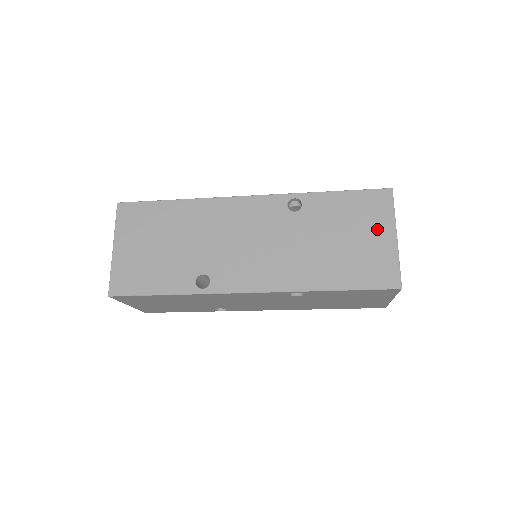
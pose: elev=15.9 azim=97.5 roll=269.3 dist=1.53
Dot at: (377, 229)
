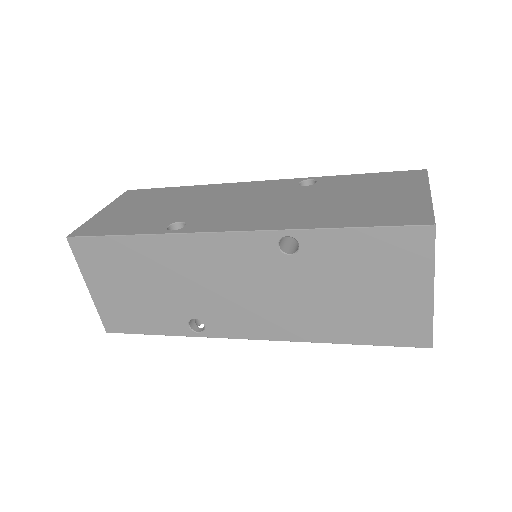
Dot at: (404, 190)
